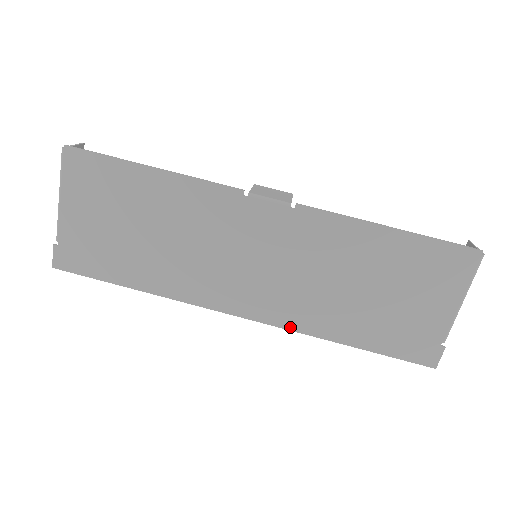
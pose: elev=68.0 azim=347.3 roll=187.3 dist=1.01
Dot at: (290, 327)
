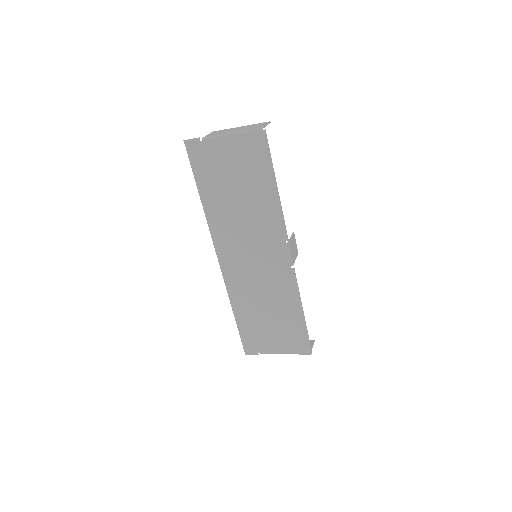
Dot at: (227, 285)
